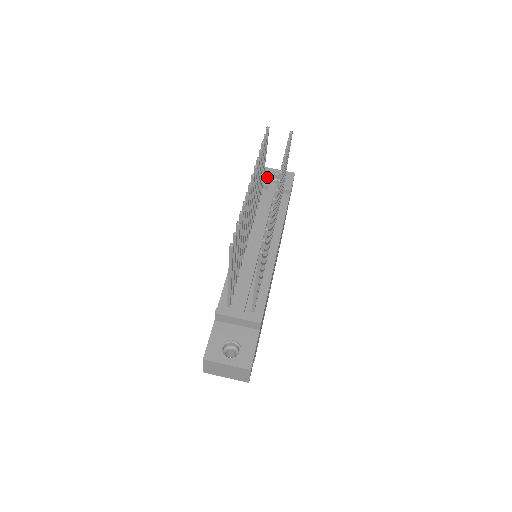
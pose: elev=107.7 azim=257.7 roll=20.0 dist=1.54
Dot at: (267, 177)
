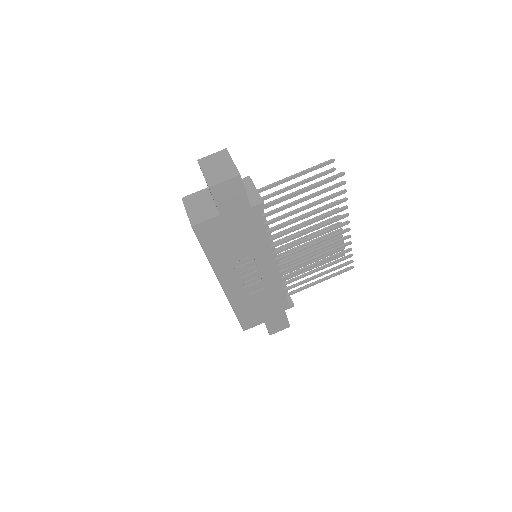
Dot at: occluded
